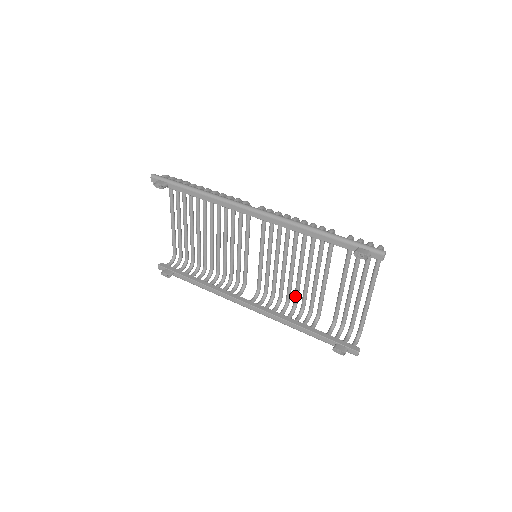
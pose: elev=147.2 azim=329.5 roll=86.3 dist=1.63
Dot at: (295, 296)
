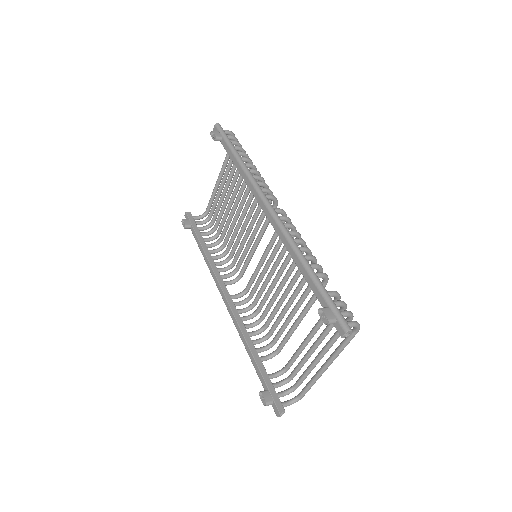
Dot at: (268, 319)
